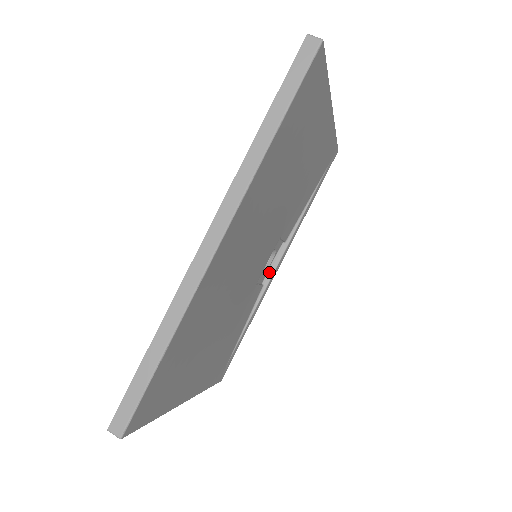
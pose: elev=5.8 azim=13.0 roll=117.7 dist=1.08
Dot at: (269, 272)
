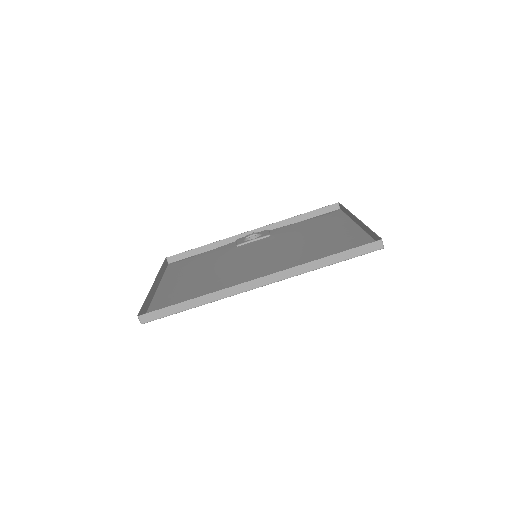
Dot at: (246, 237)
